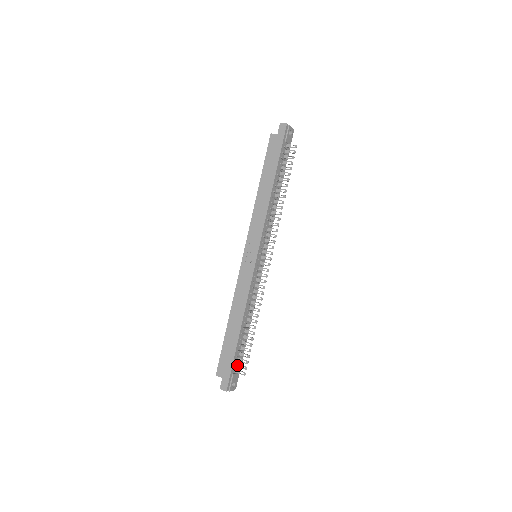
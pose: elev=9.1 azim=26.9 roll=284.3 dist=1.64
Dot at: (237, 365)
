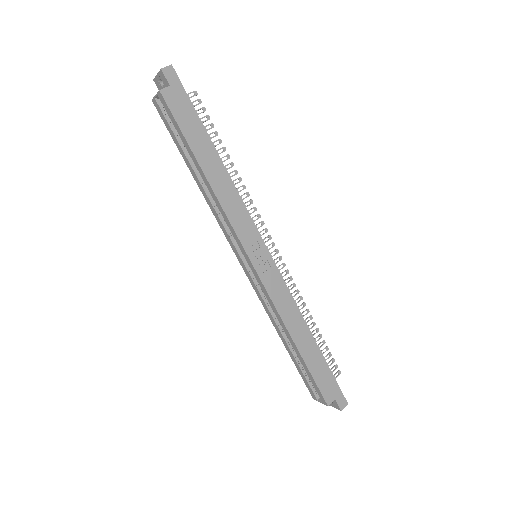
Dot at: occluded
